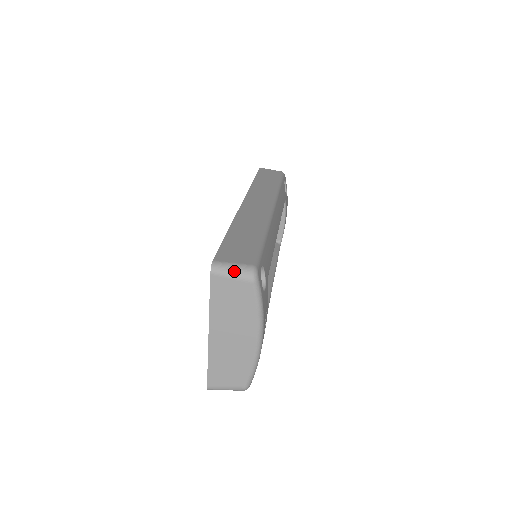
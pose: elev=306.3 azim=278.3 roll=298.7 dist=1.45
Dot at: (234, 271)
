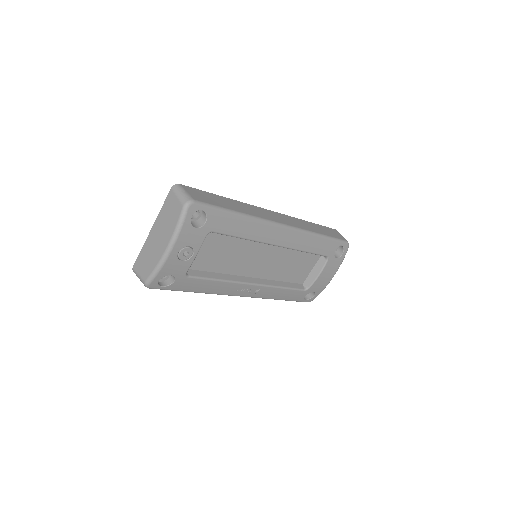
Dot at: (181, 194)
